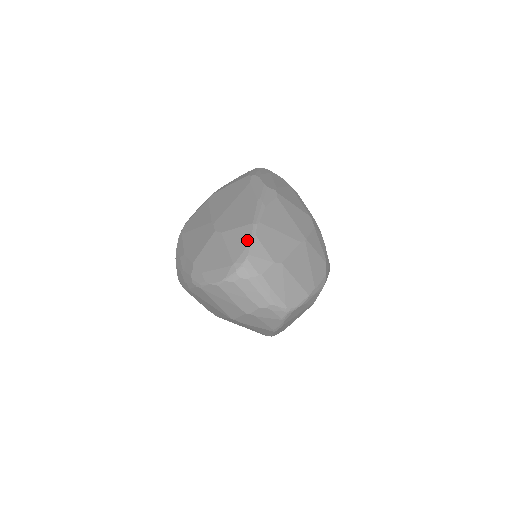
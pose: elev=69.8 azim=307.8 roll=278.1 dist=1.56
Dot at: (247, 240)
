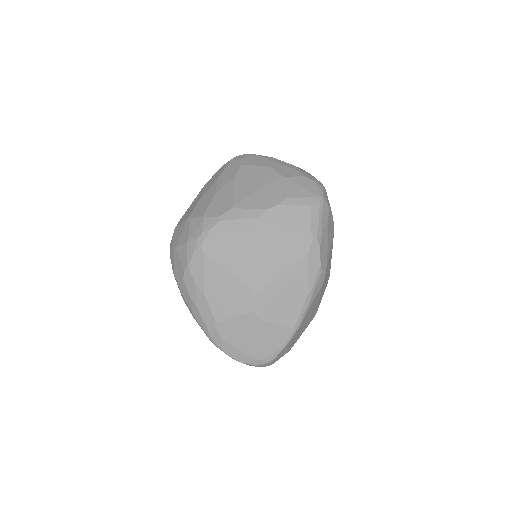
Dot at: (281, 345)
